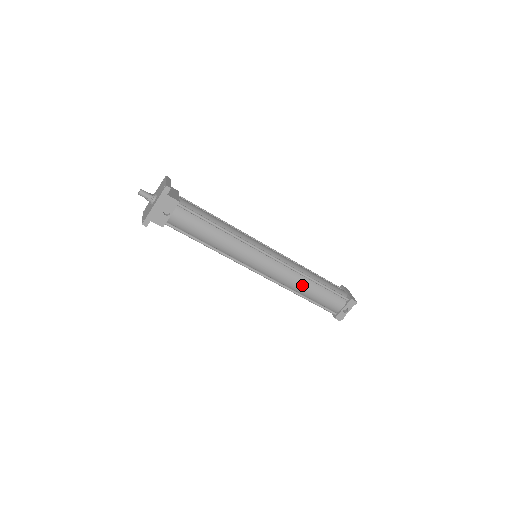
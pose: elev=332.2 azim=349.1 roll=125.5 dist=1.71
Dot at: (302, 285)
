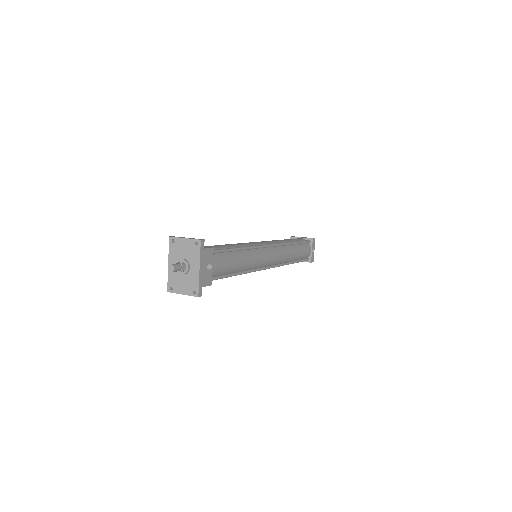
Dot at: (291, 253)
